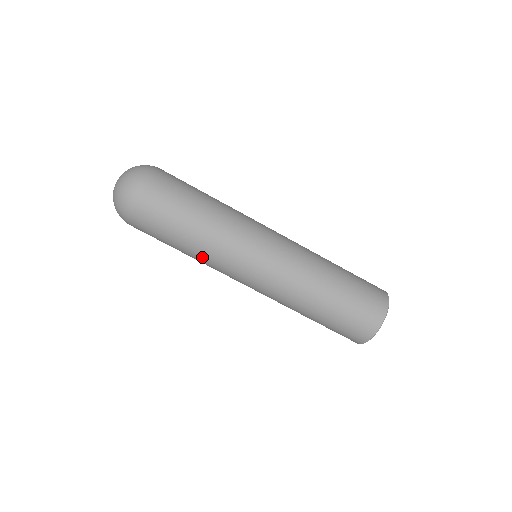
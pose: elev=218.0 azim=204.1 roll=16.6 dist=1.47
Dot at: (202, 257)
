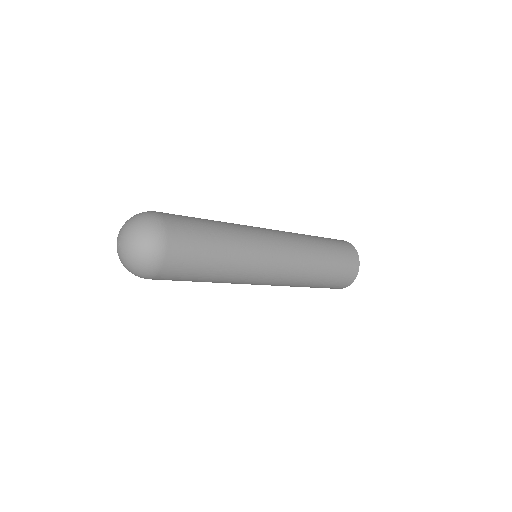
Dot at: (222, 282)
